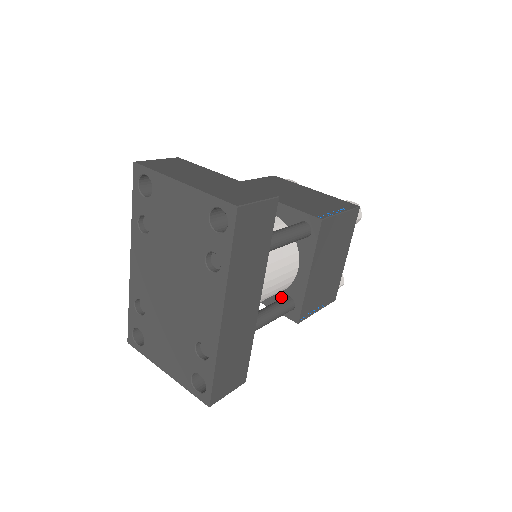
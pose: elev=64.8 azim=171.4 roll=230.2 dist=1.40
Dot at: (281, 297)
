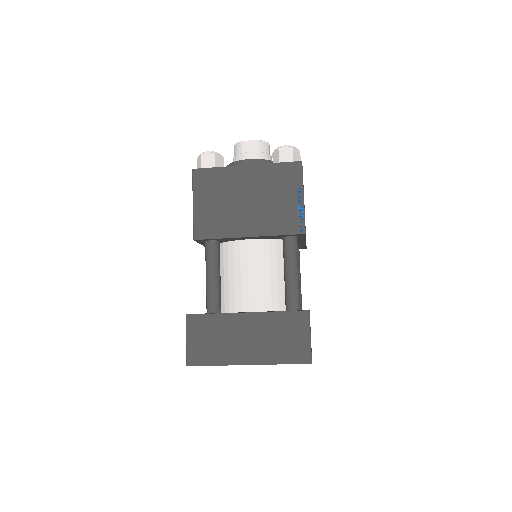
Dot at: occluded
